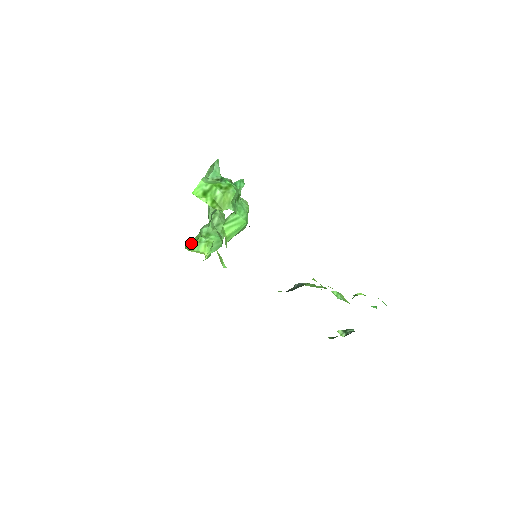
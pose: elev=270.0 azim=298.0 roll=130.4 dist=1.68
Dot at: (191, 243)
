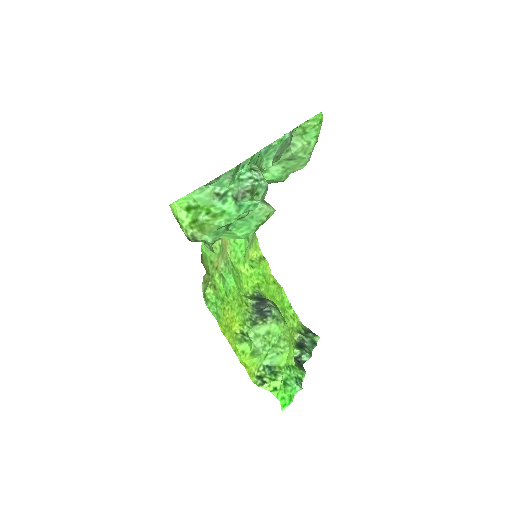
Dot at: occluded
